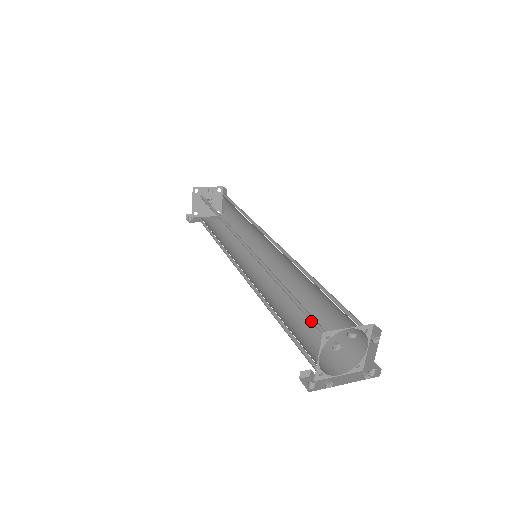
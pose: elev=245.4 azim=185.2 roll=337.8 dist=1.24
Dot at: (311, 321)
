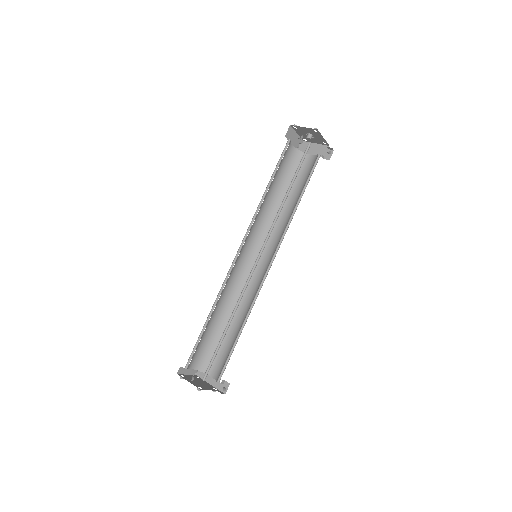
Dot at: (193, 352)
